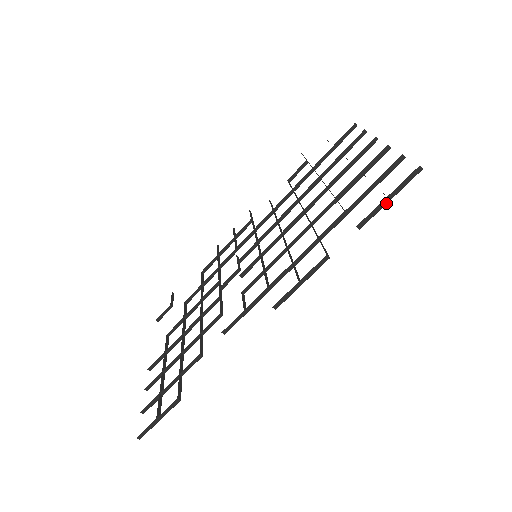
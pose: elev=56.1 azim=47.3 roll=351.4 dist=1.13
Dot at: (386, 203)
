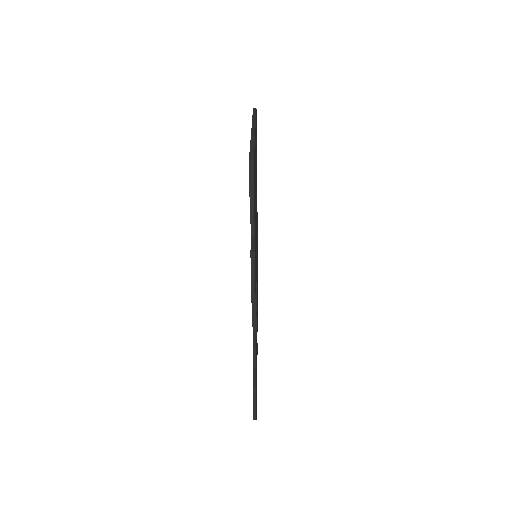
Dot at: (253, 197)
